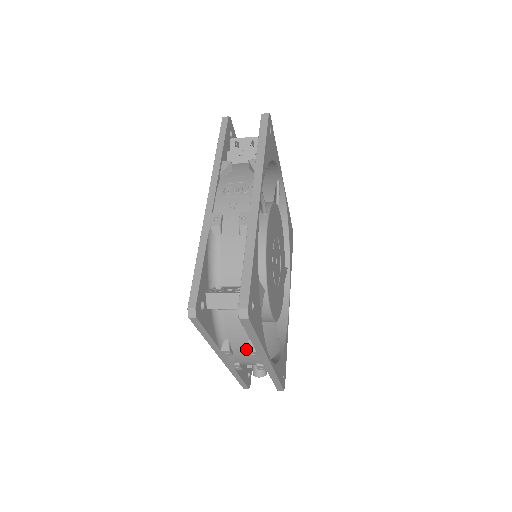
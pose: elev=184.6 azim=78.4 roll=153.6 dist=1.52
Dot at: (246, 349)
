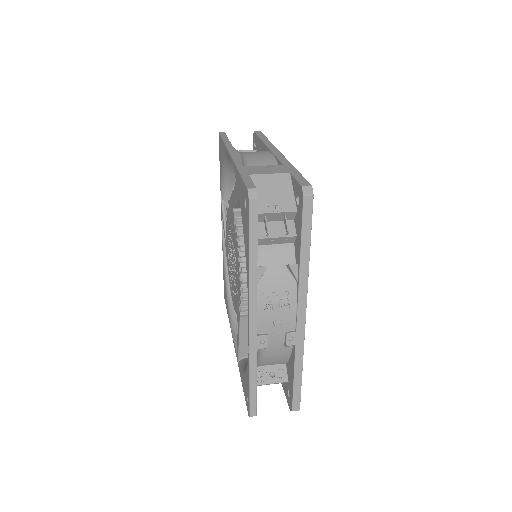
Dot at: occluded
